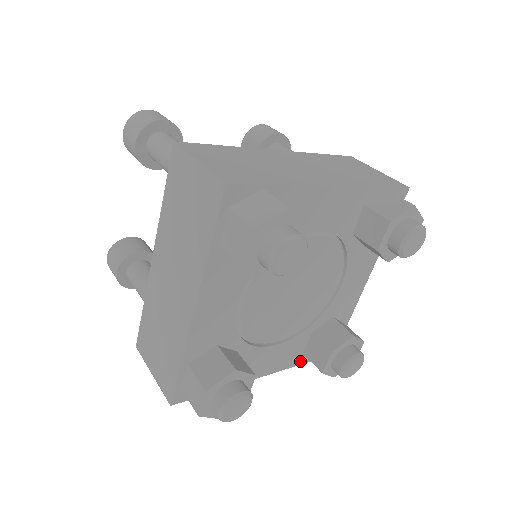
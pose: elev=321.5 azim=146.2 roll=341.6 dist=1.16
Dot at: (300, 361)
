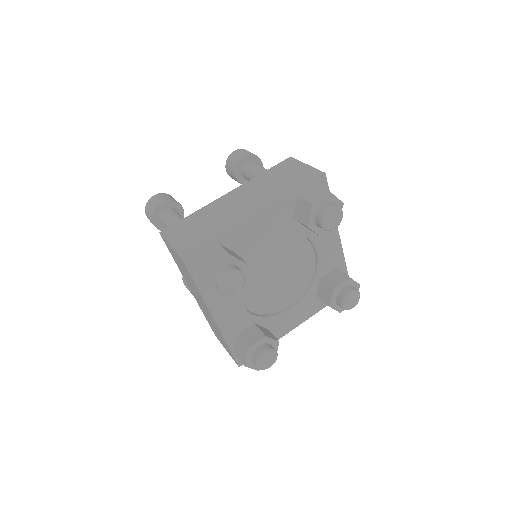
Dot at: (230, 340)
